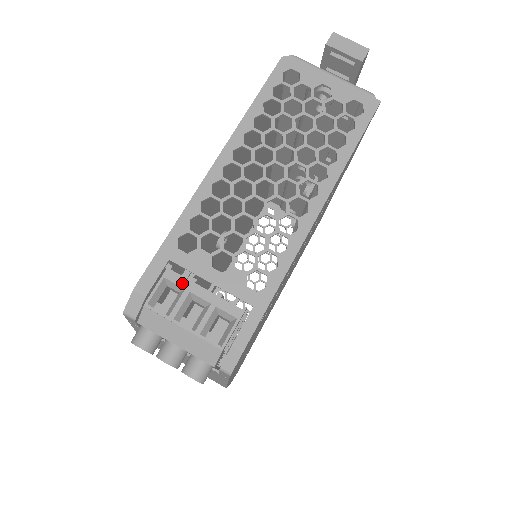
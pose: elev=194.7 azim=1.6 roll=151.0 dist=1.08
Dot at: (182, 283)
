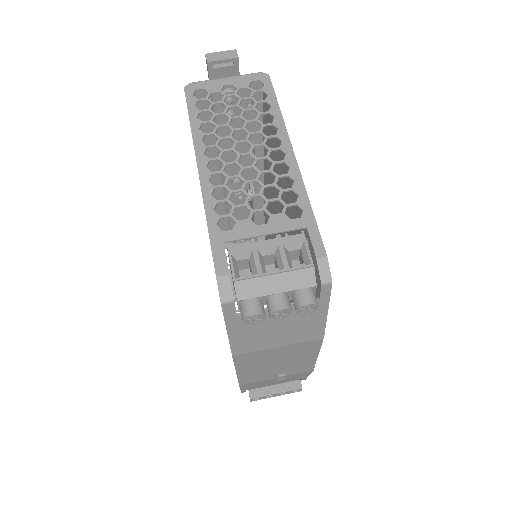
Dot at: (247, 248)
